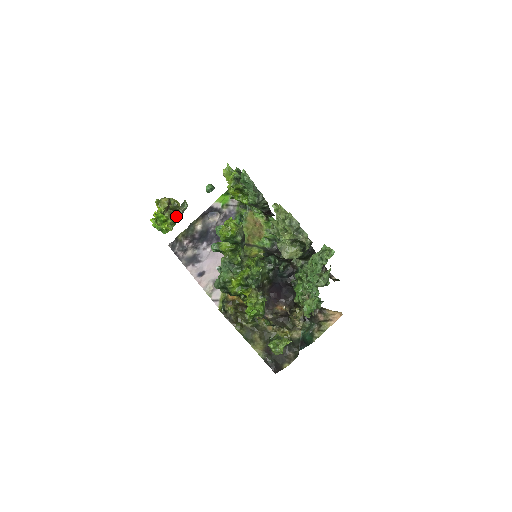
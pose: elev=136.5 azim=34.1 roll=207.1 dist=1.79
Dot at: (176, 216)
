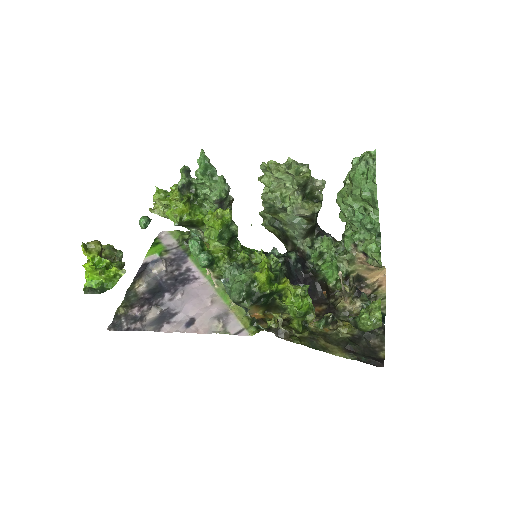
Dot at: (116, 263)
